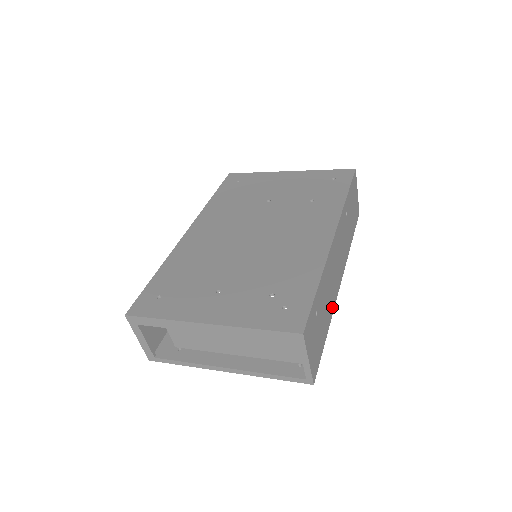
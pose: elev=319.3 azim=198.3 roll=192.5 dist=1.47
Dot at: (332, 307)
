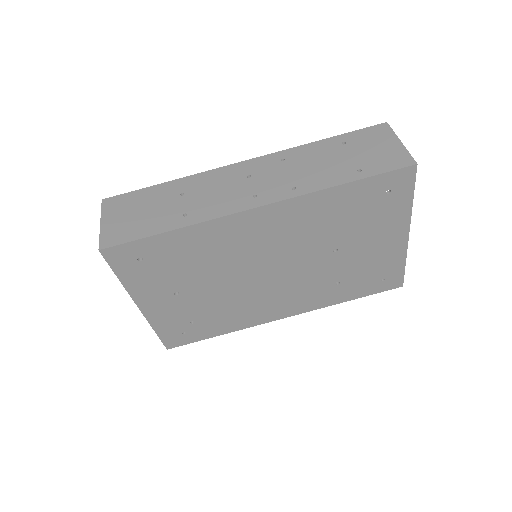
Dot at: occluded
